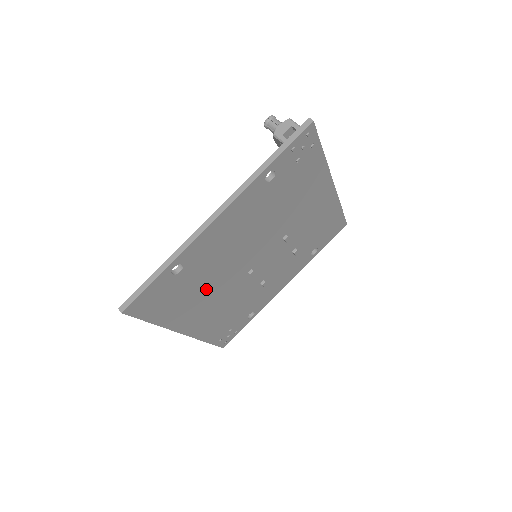
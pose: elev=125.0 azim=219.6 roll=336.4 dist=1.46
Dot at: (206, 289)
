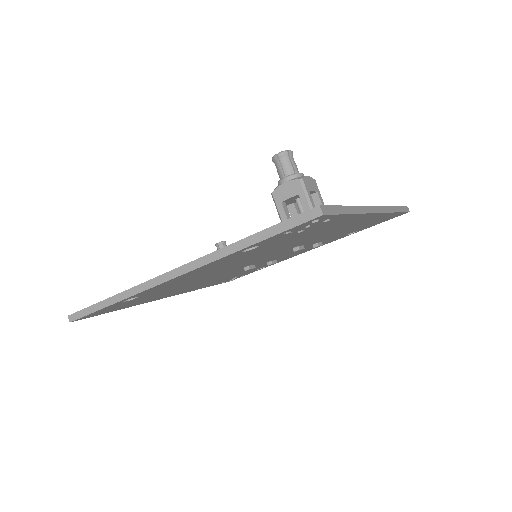
Dot at: occluded
